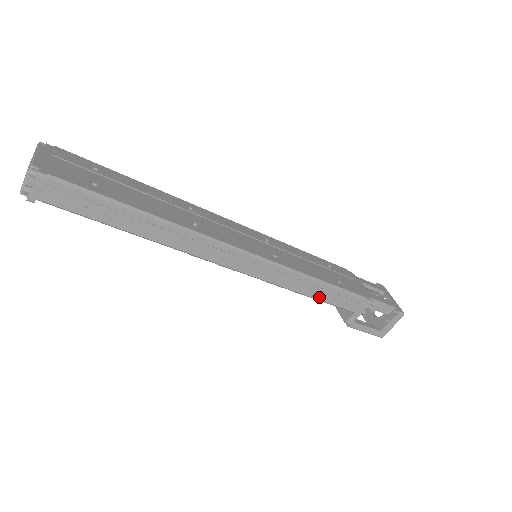
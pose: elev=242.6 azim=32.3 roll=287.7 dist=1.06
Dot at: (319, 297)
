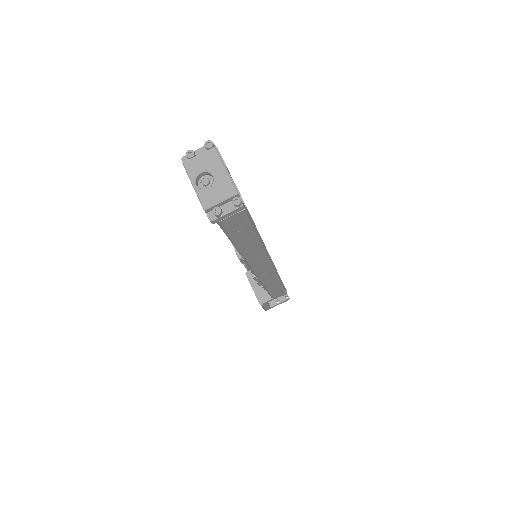
Dot at: (271, 290)
